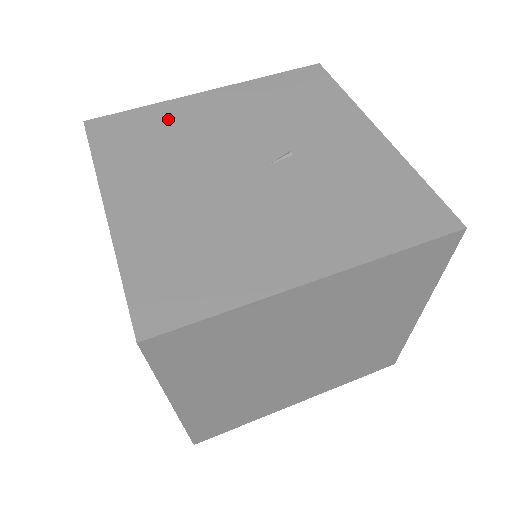
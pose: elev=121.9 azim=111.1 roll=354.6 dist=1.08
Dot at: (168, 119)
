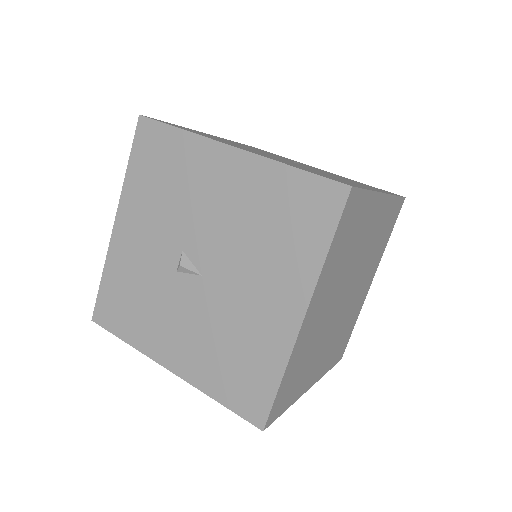
Dot at: (202, 133)
